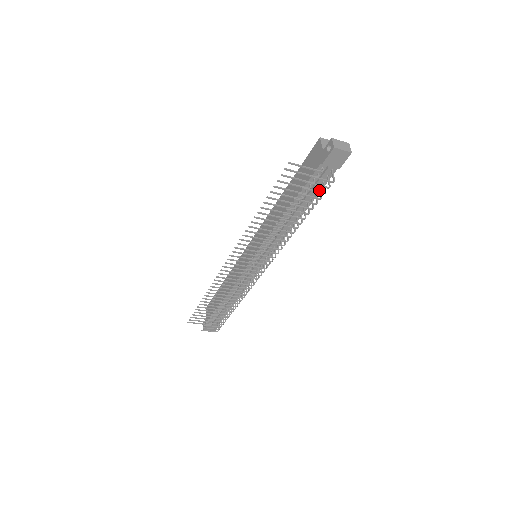
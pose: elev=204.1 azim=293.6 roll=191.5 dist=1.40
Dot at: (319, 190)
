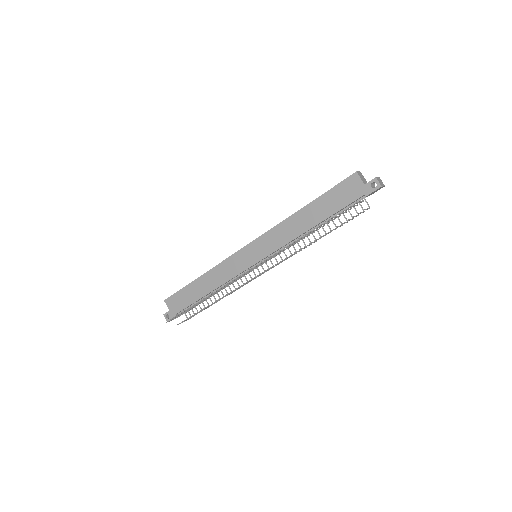
Dot at: (348, 210)
